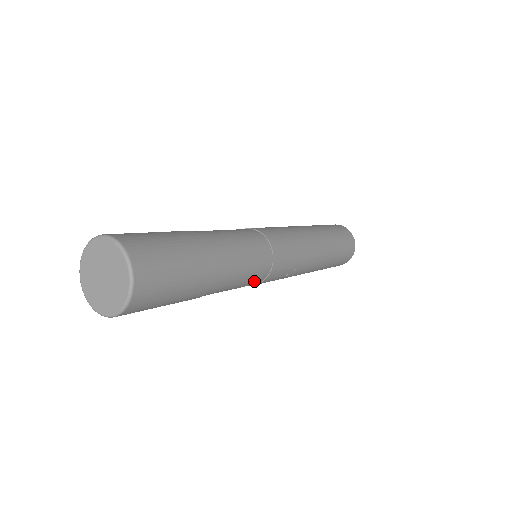
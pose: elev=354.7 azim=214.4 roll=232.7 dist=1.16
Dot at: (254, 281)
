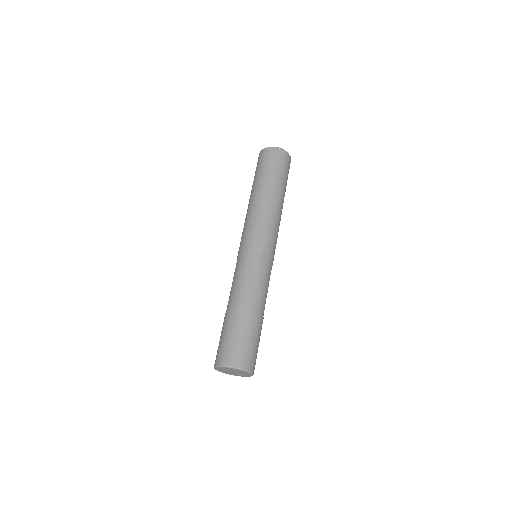
Dot at: occluded
